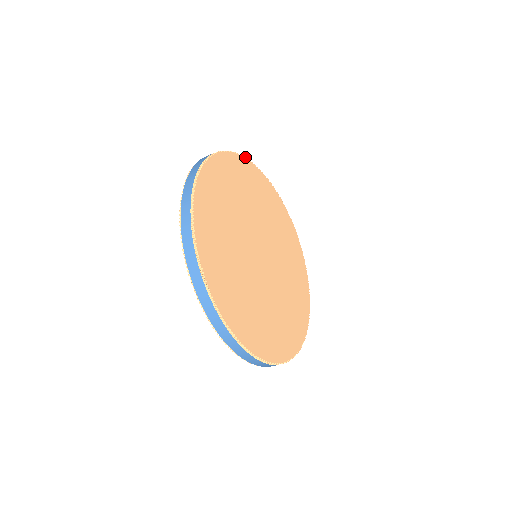
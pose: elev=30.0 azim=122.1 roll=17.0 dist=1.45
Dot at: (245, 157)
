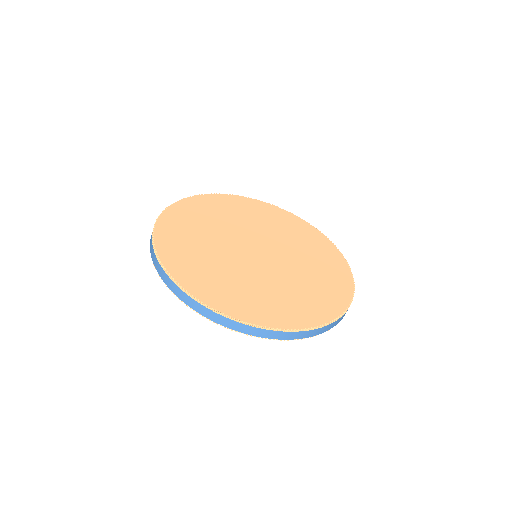
Dot at: (232, 195)
